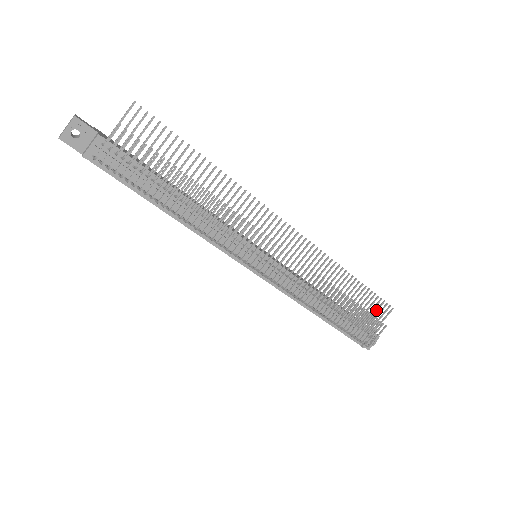
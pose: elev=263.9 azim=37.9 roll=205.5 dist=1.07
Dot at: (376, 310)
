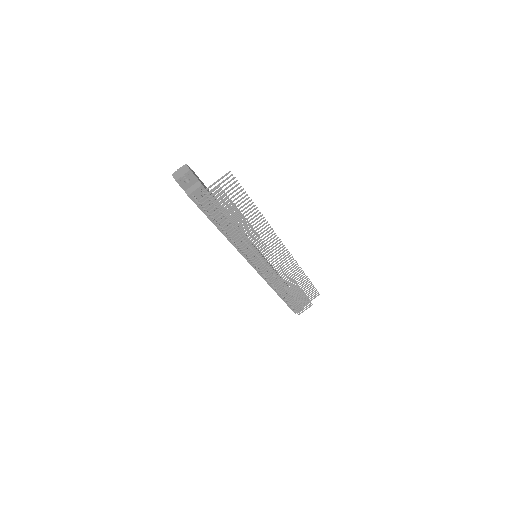
Dot at: (310, 294)
